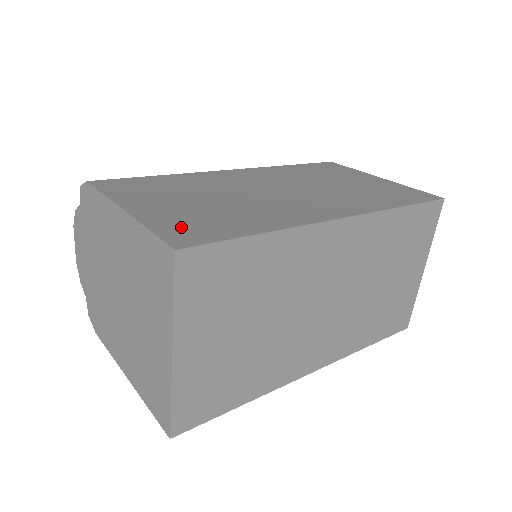
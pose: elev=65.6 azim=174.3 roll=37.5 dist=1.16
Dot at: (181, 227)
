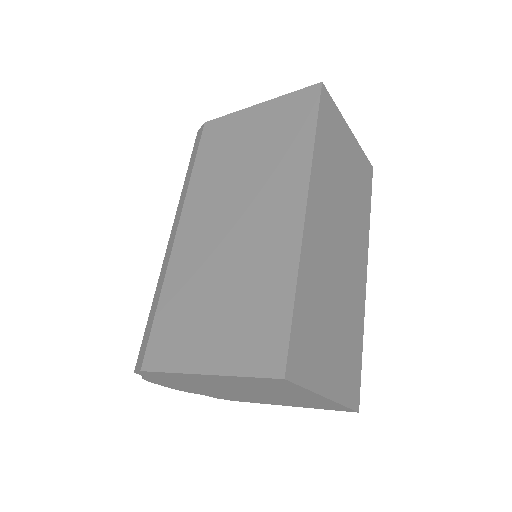
Dot at: (254, 350)
